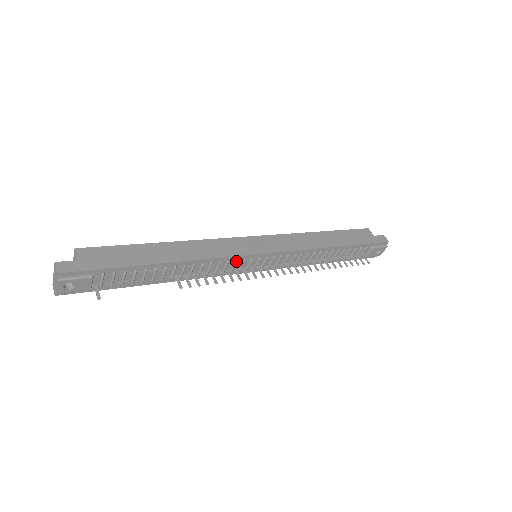
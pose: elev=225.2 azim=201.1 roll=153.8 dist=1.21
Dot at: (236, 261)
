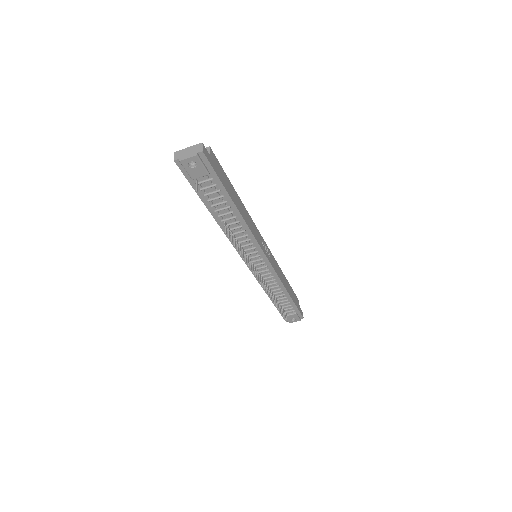
Dot at: (255, 248)
